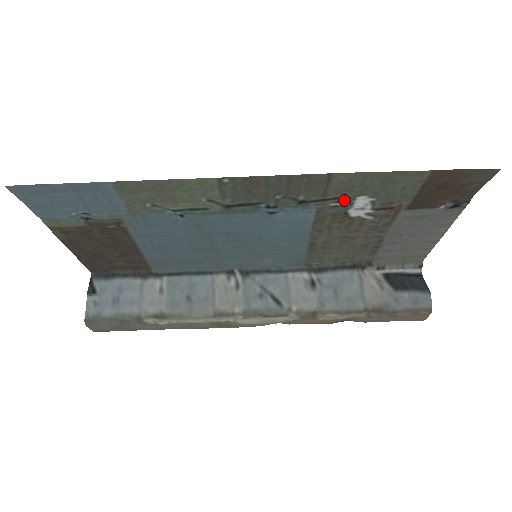
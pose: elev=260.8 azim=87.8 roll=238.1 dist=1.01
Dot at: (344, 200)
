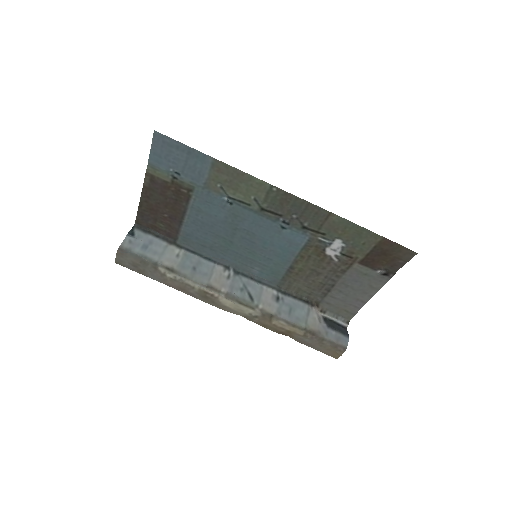
Dot at: (328, 238)
